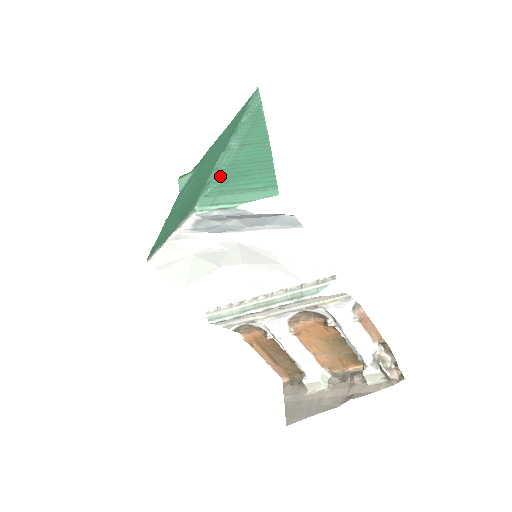
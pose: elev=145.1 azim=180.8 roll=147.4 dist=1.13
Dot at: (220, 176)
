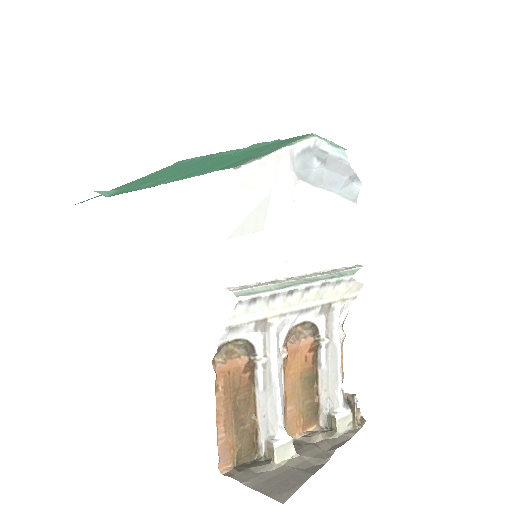
Dot at: occluded
